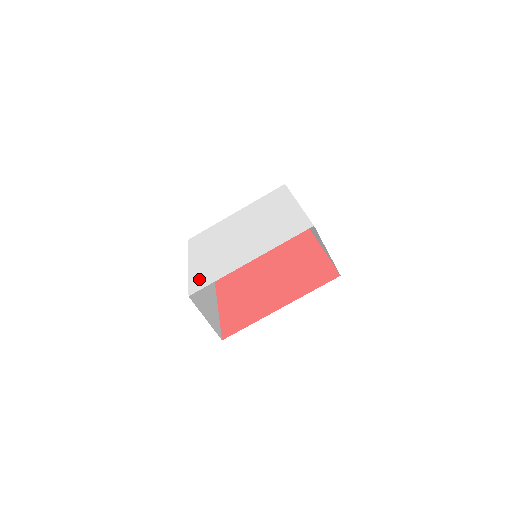
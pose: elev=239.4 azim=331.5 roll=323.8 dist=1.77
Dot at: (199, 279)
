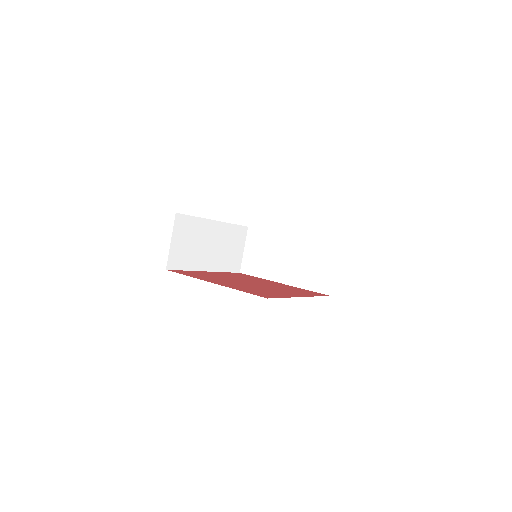
Dot at: occluded
